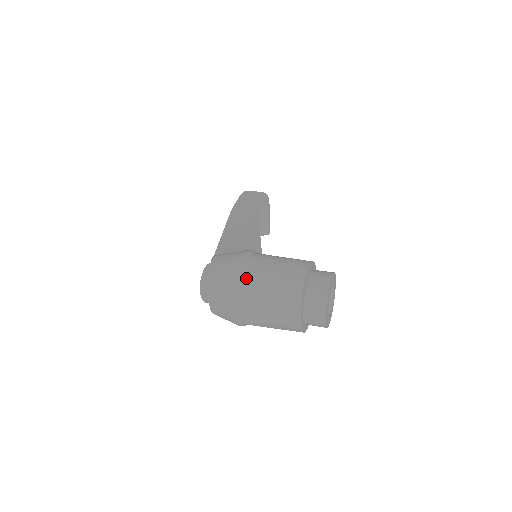
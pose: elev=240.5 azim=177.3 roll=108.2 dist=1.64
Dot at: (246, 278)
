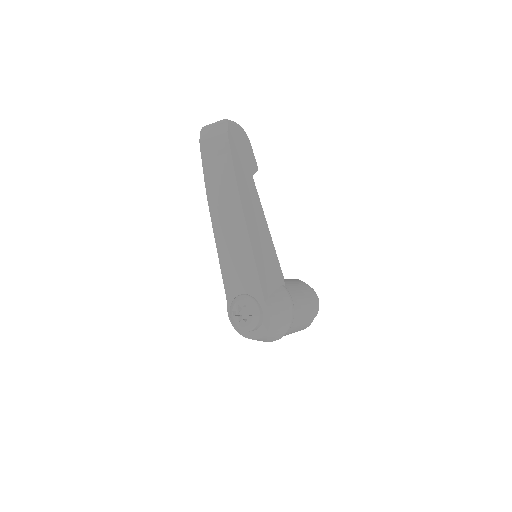
Dot at: (291, 328)
